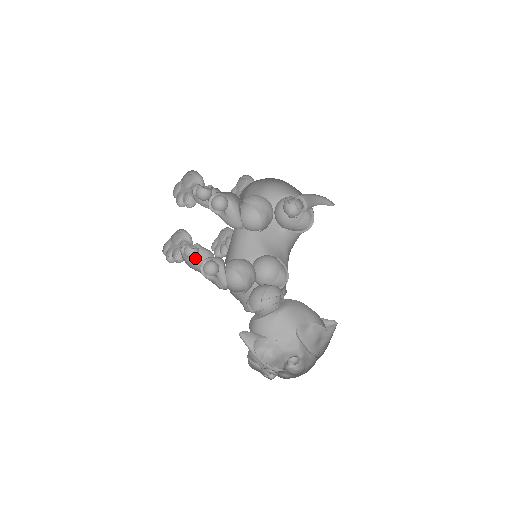
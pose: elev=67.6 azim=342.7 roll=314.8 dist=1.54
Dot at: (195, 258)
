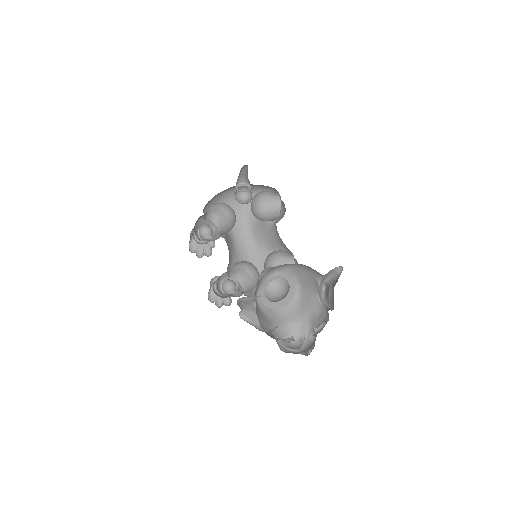
Dot at: occluded
